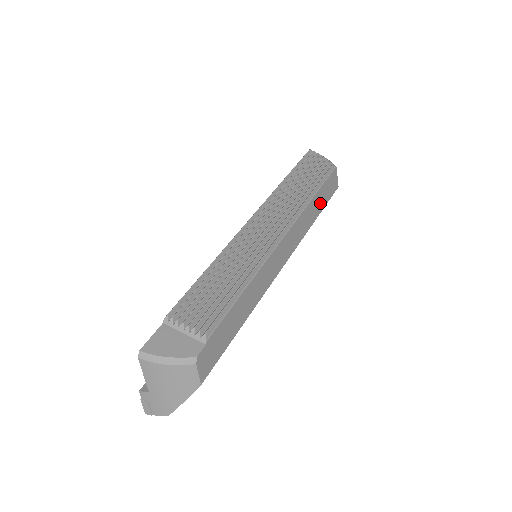
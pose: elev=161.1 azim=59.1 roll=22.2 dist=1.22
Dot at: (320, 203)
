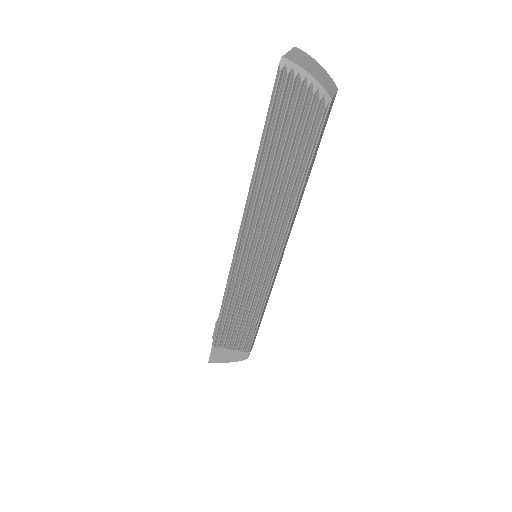
Dot at: (313, 160)
